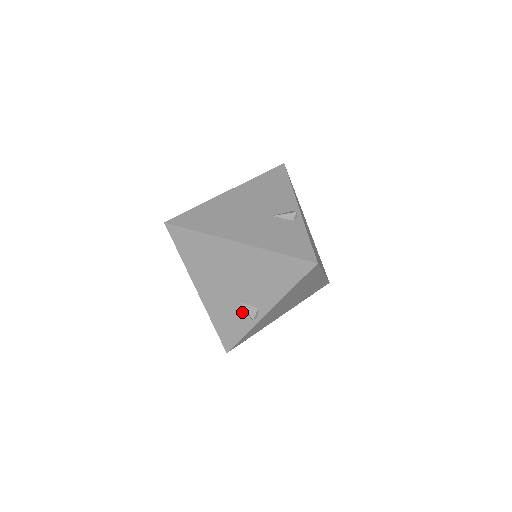
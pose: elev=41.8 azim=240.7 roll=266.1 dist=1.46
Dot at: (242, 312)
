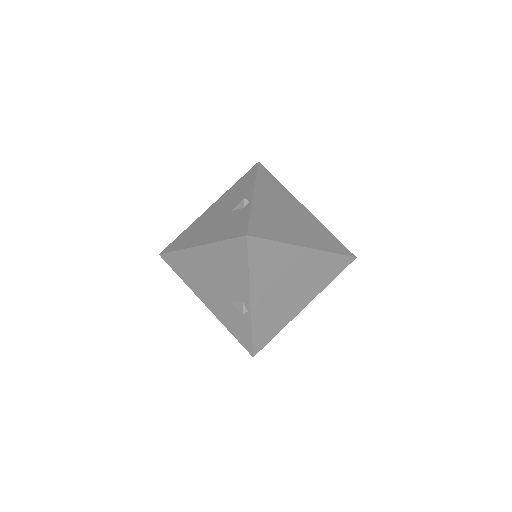
Dot at: (237, 311)
